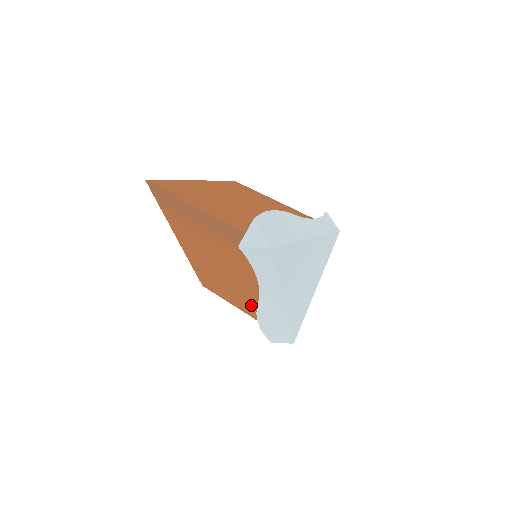
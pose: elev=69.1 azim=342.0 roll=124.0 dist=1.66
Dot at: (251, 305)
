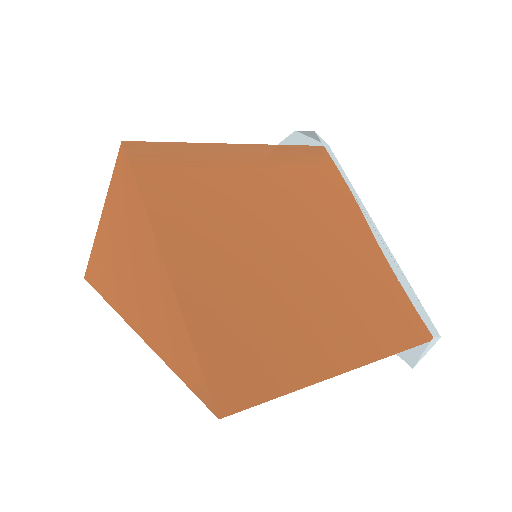
Dot at: occluded
